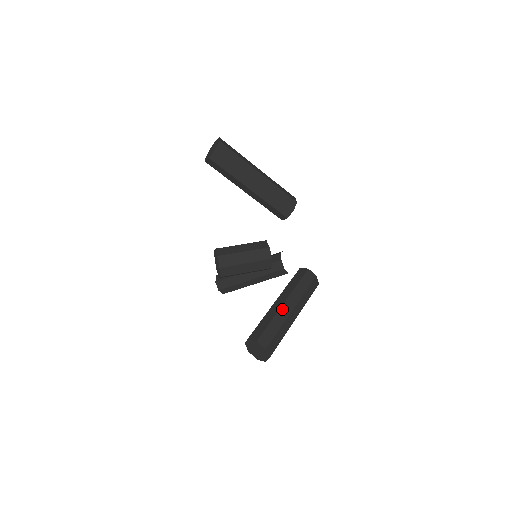
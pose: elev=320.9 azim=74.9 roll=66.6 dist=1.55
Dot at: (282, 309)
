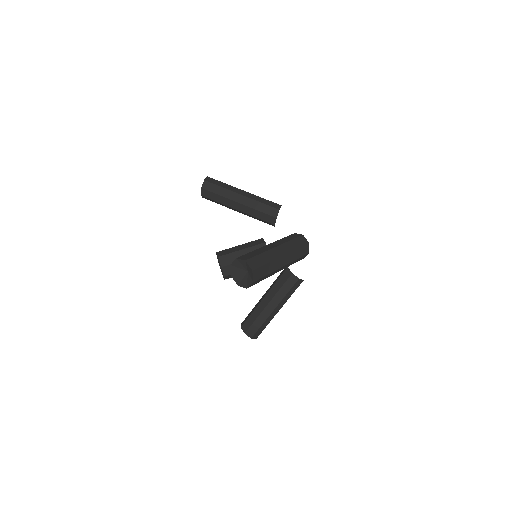
Dot at: (272, 314)
